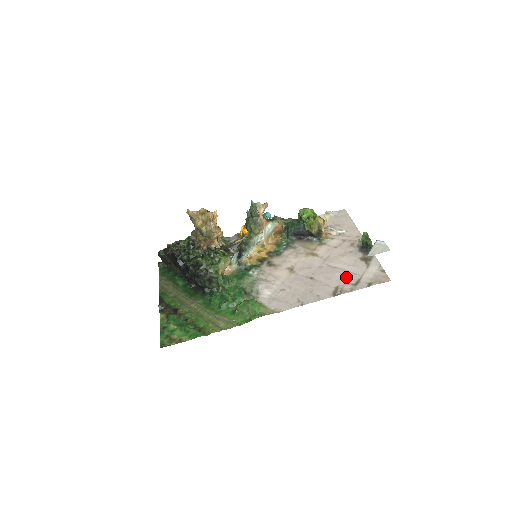
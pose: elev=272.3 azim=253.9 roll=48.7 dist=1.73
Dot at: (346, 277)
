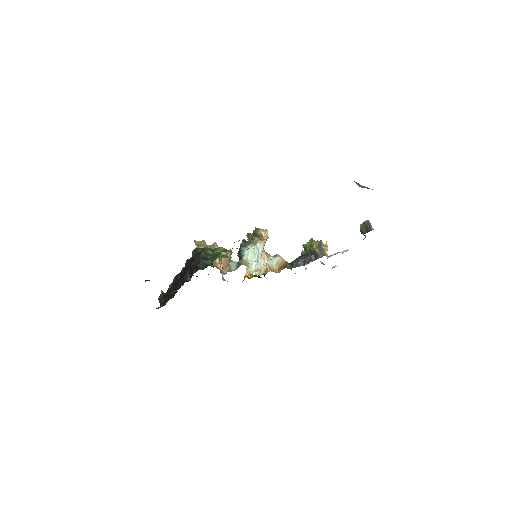
Dot at: occluded
